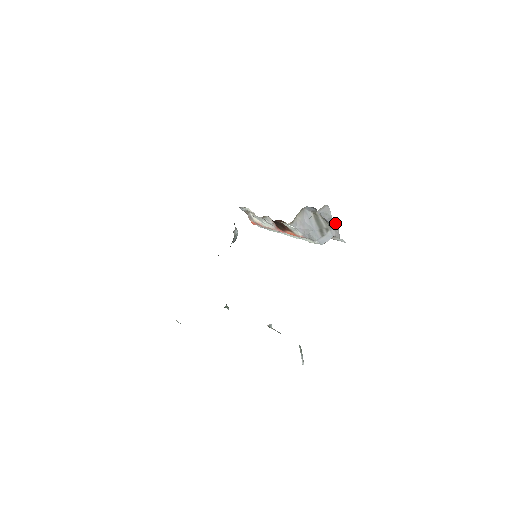
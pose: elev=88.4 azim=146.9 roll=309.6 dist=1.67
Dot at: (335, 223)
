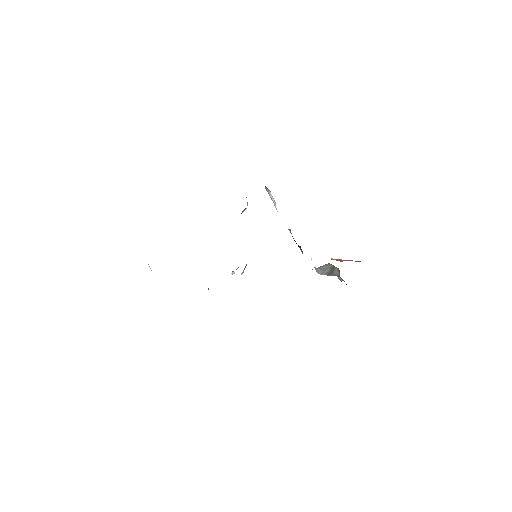
Dot at: occluded
